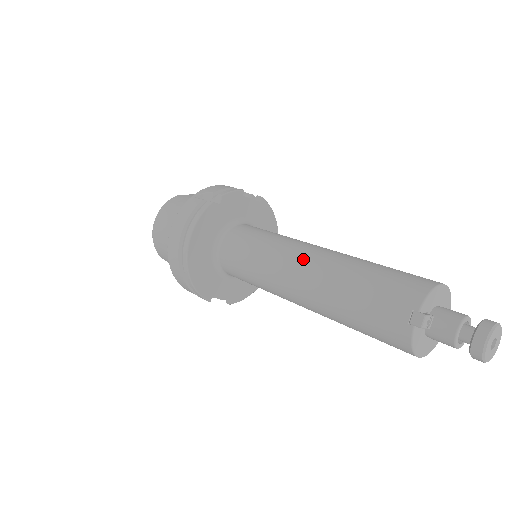
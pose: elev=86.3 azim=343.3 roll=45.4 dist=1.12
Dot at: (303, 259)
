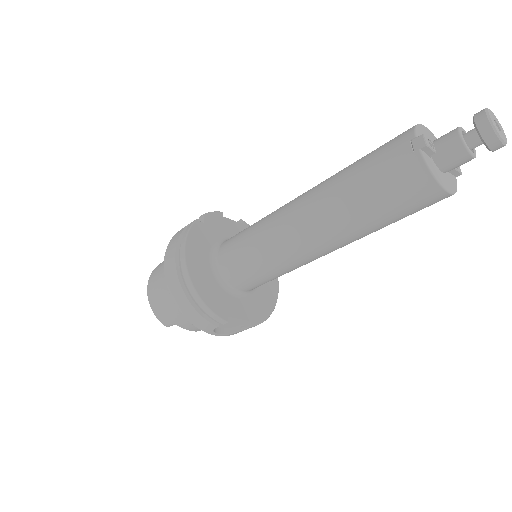
Dot at: (297, 200)
